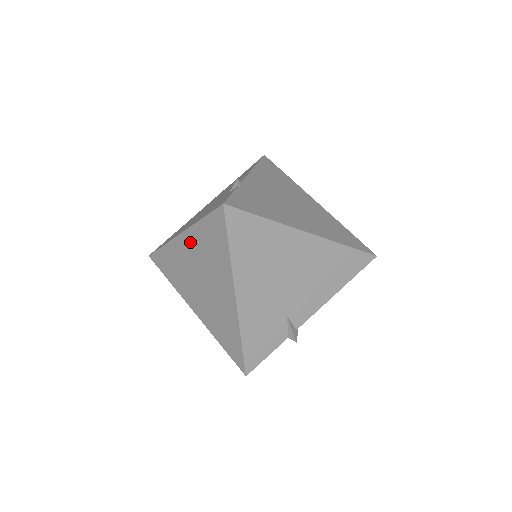
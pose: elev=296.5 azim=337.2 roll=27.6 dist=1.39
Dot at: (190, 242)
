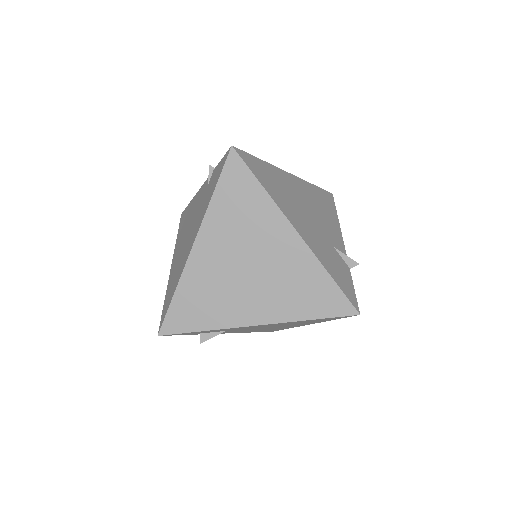
Dot at: (211, 236)
